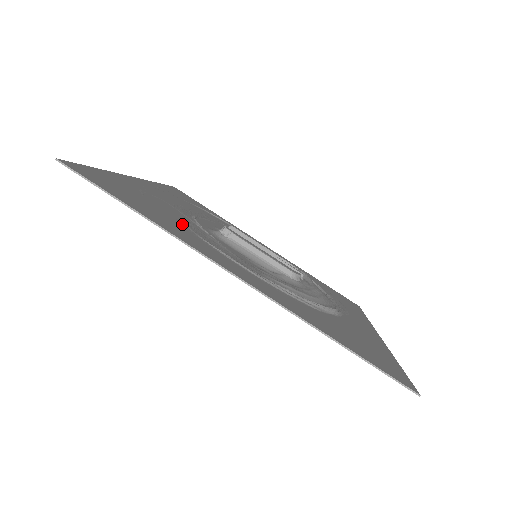
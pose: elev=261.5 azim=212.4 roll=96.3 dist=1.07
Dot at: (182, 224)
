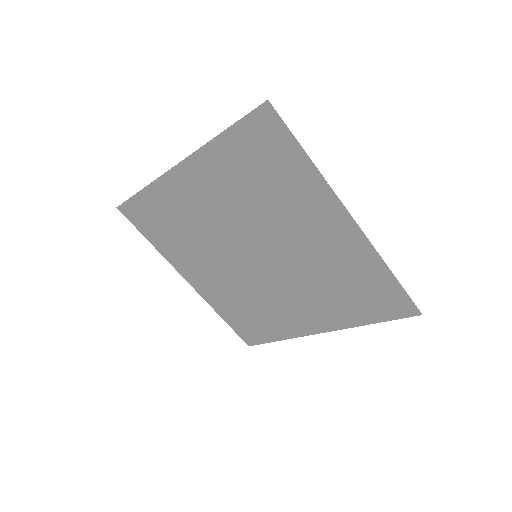
Dot at: (277, 193)
